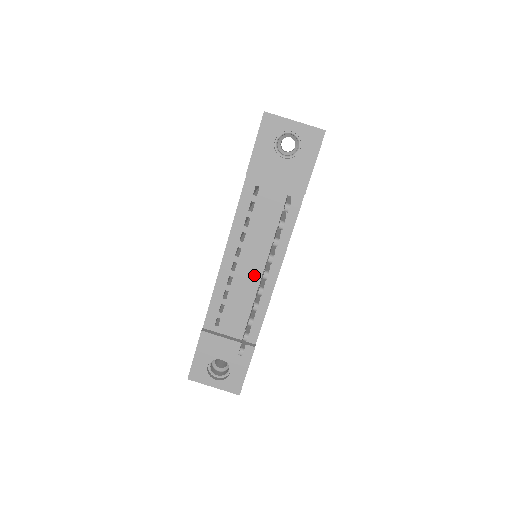
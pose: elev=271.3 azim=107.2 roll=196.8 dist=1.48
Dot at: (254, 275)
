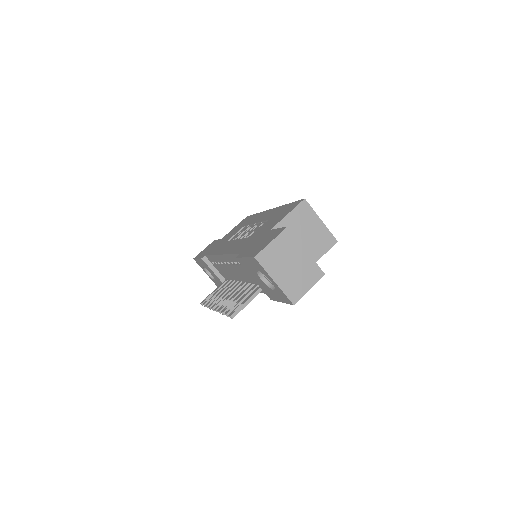
Dot at: (236, 276)
